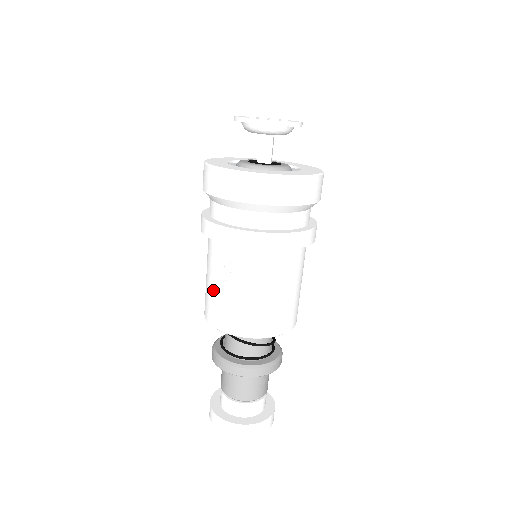
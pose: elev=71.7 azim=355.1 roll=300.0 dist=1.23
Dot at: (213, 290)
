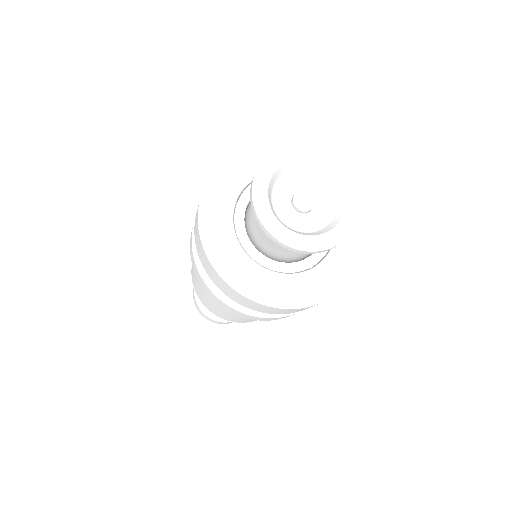
Dot at: occluded
